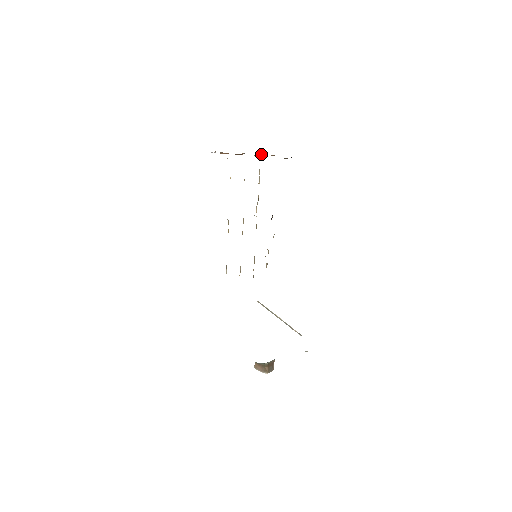
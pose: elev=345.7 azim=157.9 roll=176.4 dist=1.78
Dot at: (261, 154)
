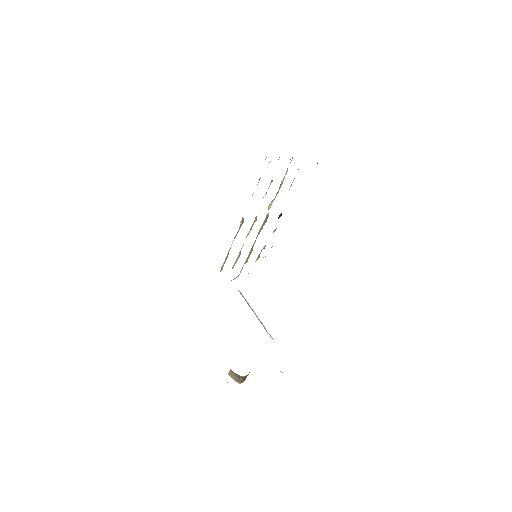
Dot at: occluded
